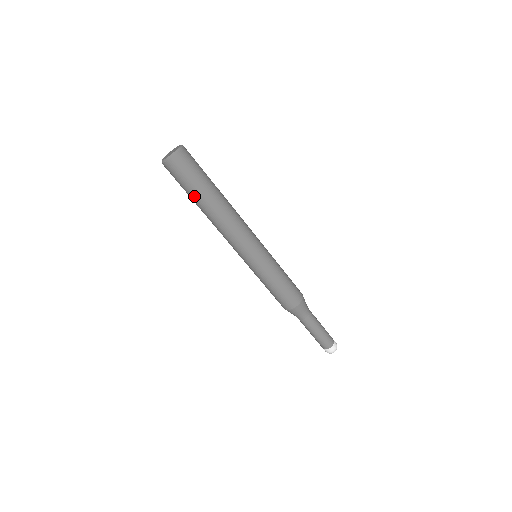
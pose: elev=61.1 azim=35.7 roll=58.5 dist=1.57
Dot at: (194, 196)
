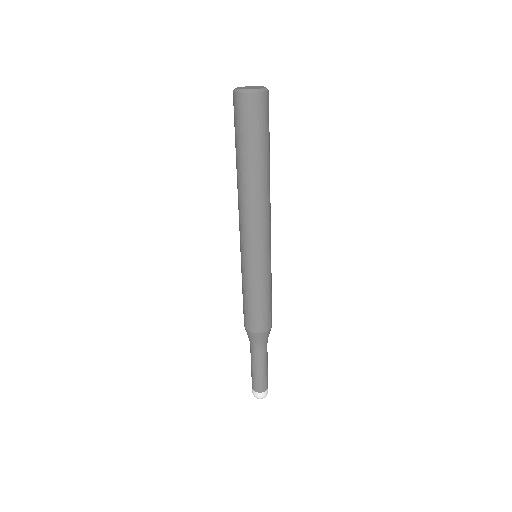
Dot at: (245, 151)
